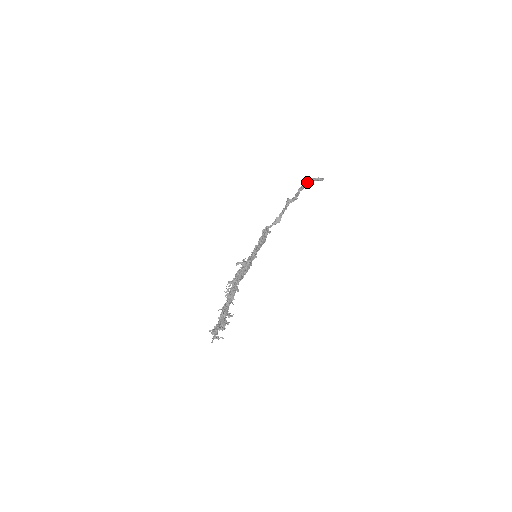
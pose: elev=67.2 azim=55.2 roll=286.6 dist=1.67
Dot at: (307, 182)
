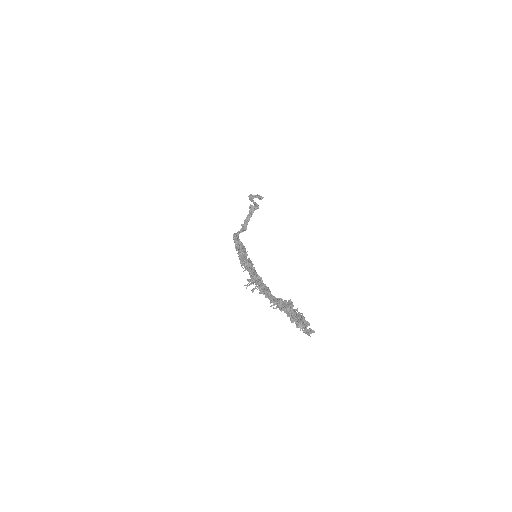
Dot at: (252, 197)
